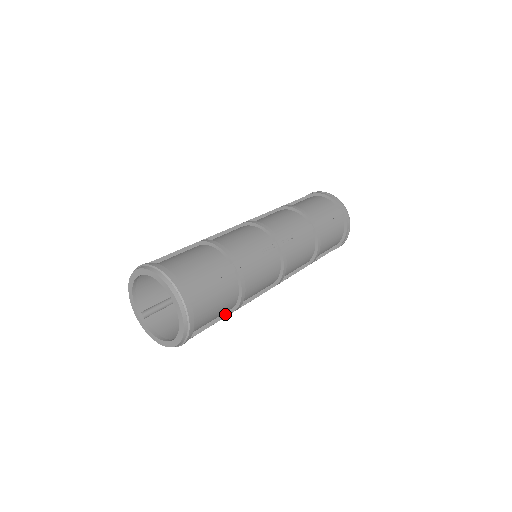
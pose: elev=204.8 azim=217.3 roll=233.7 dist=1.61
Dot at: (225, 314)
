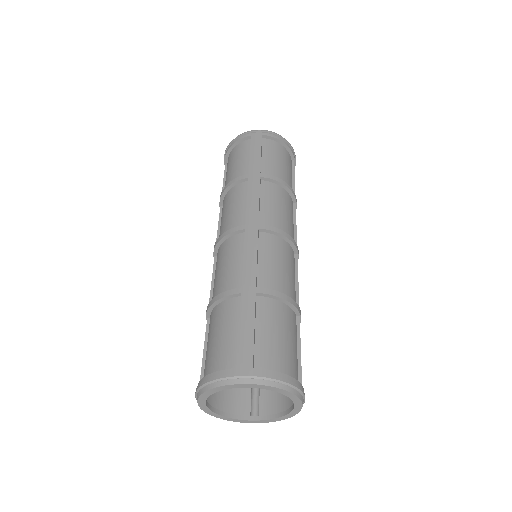
Dot at: occluded
